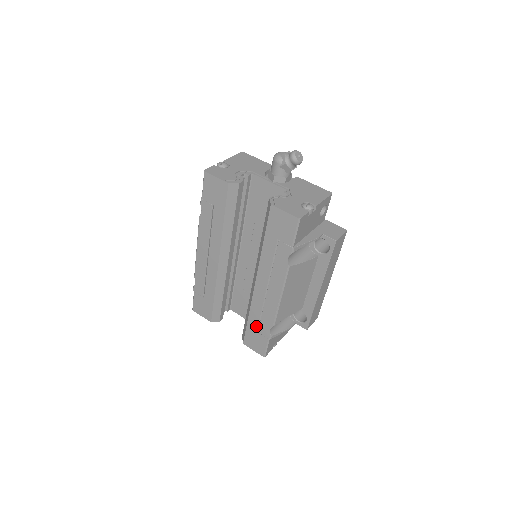
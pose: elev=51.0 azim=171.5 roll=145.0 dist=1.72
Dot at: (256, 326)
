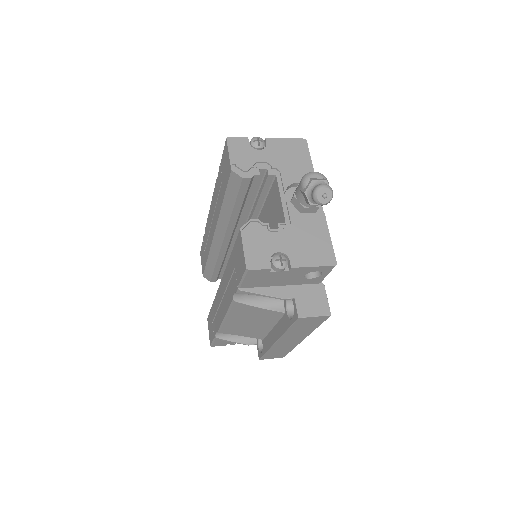
Dot at: (213, 317)
